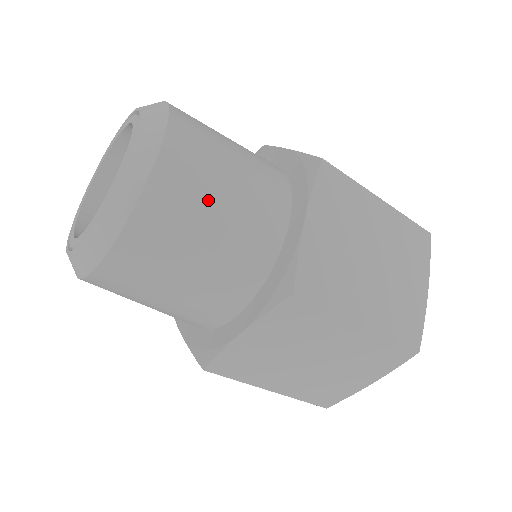
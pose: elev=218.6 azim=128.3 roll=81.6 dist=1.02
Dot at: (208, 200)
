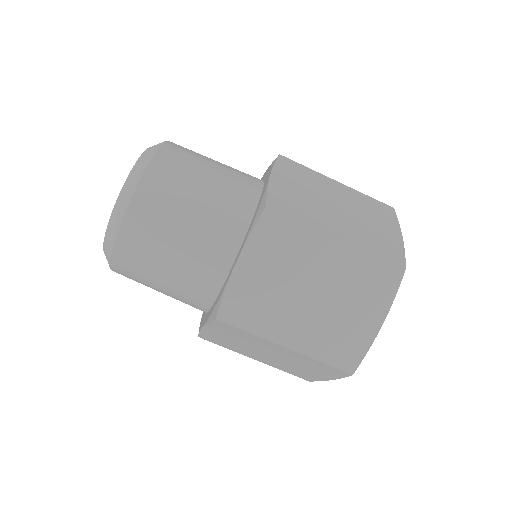
Dot at: (196, 170)
